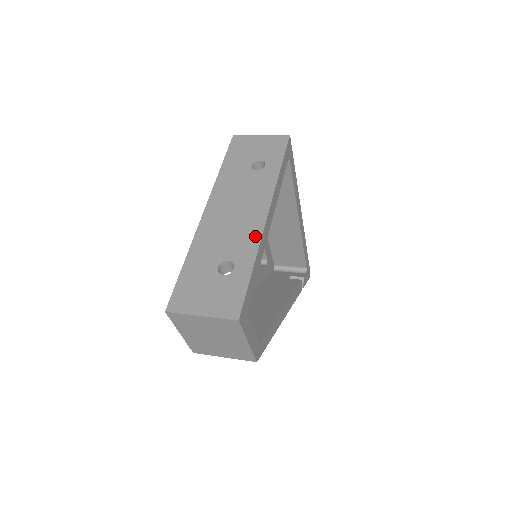
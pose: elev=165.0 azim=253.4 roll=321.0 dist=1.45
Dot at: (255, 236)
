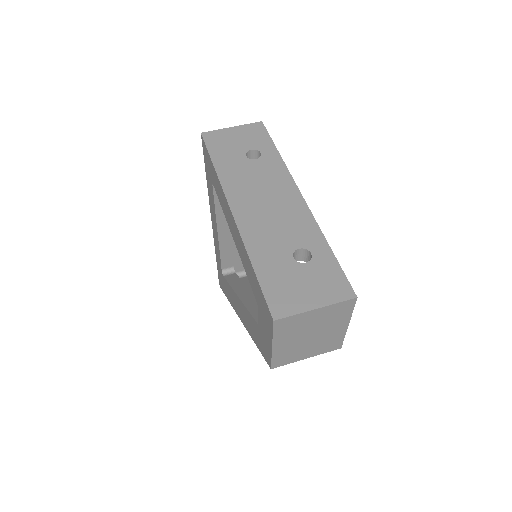
Dot at: (306, 217)
